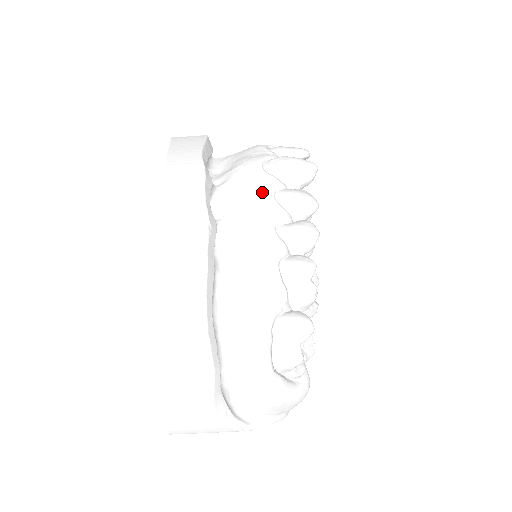
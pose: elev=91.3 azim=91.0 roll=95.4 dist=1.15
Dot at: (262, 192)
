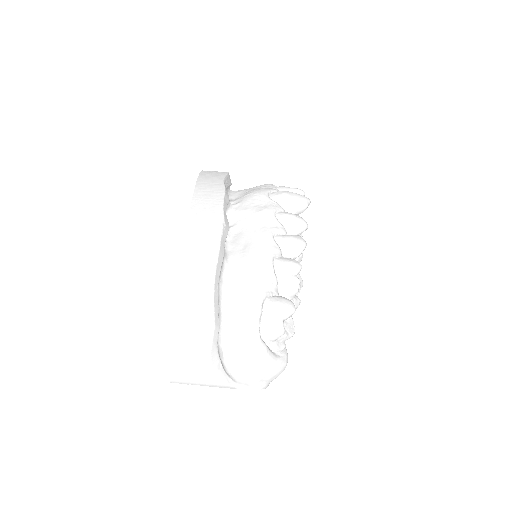
Dot at: (266, 210)
